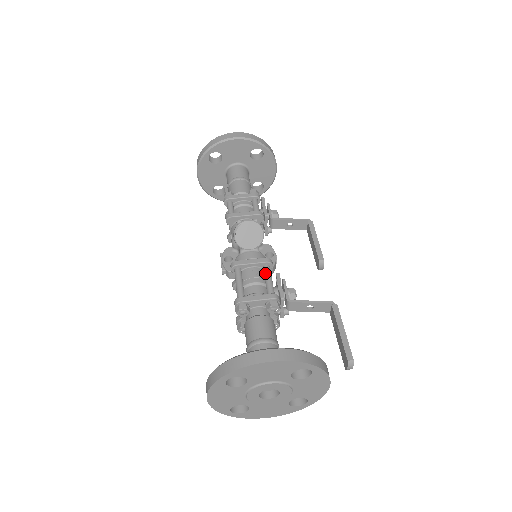
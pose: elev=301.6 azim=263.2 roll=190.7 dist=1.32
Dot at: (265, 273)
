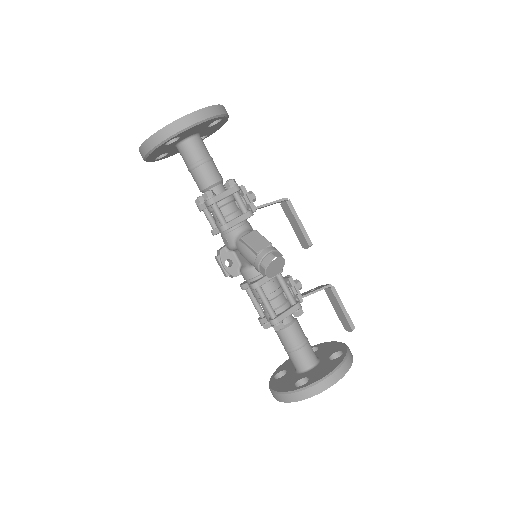
Dot at: (282, 283)
